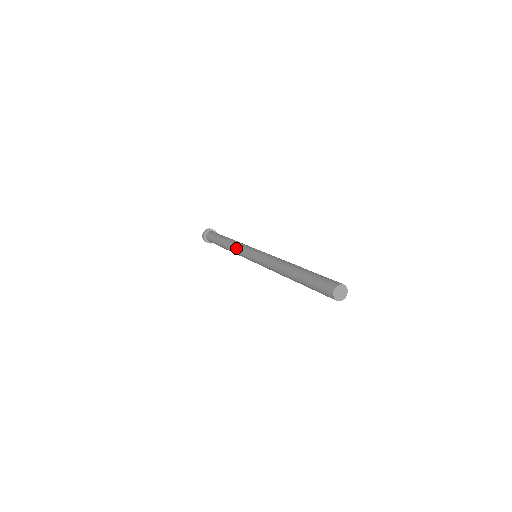
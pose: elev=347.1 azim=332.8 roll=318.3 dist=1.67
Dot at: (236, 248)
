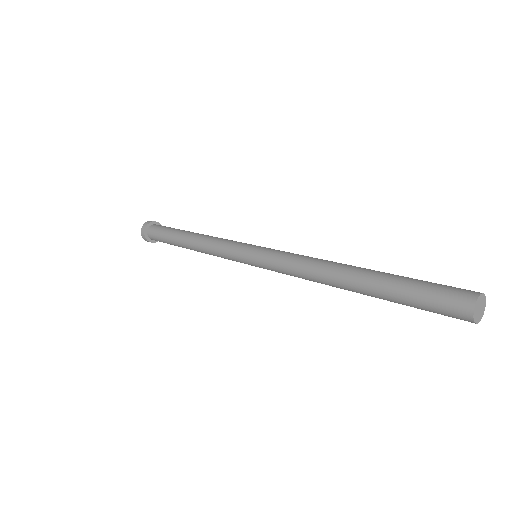
Dot at: (219, 240)
